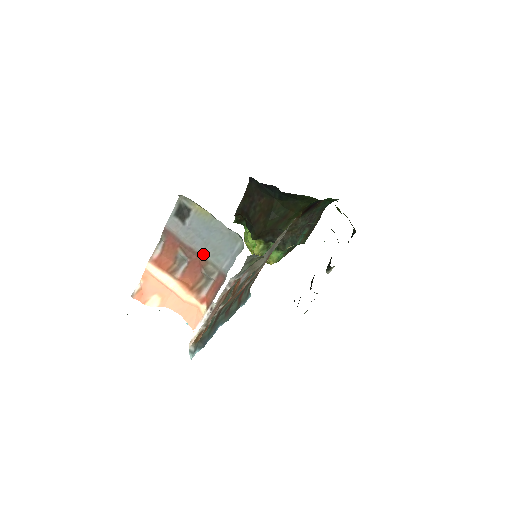
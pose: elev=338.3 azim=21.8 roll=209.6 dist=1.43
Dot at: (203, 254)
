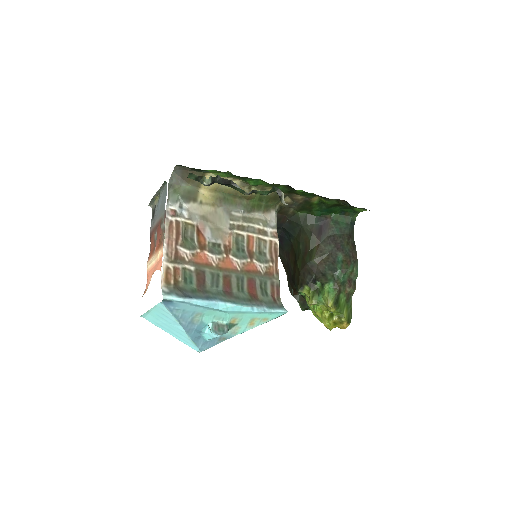
Dot at: (160, 218)
